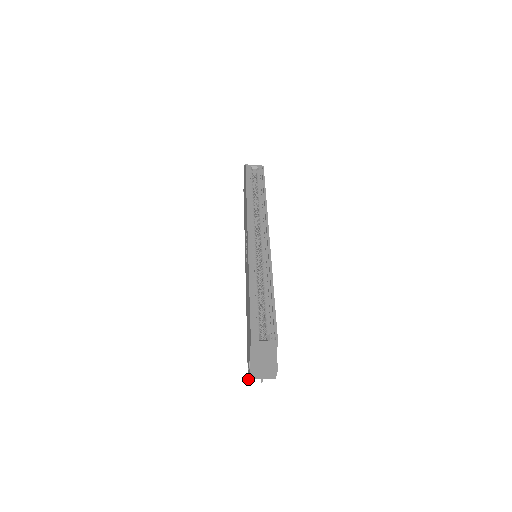
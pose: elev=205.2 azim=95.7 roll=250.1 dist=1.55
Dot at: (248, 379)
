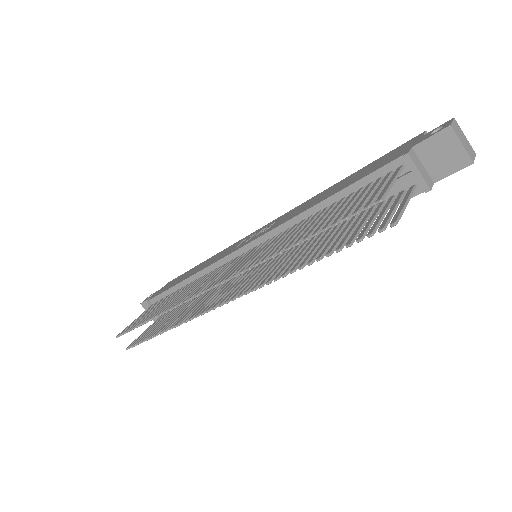
Dot at: (382, 194)
